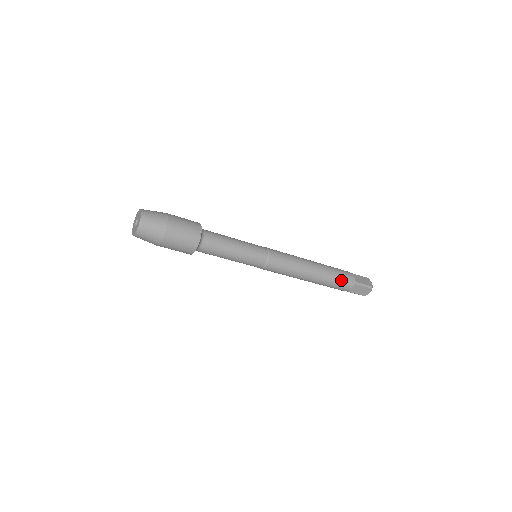
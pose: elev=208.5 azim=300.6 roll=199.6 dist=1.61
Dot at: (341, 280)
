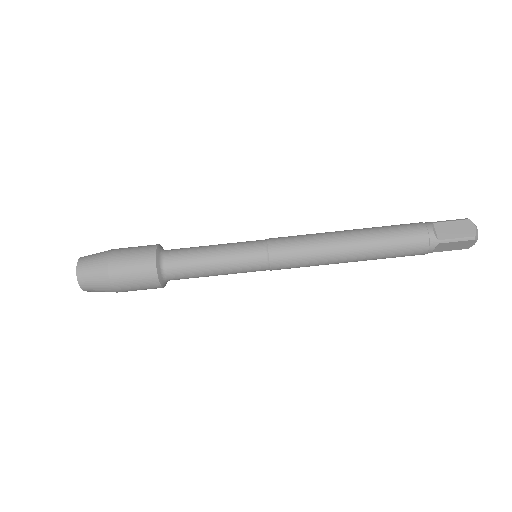
Dot at: (403, 226)
